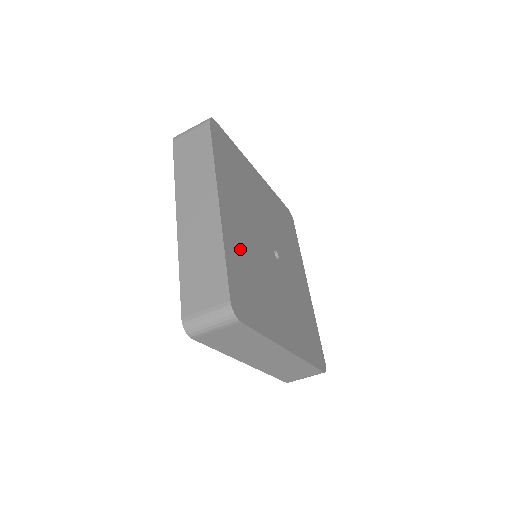
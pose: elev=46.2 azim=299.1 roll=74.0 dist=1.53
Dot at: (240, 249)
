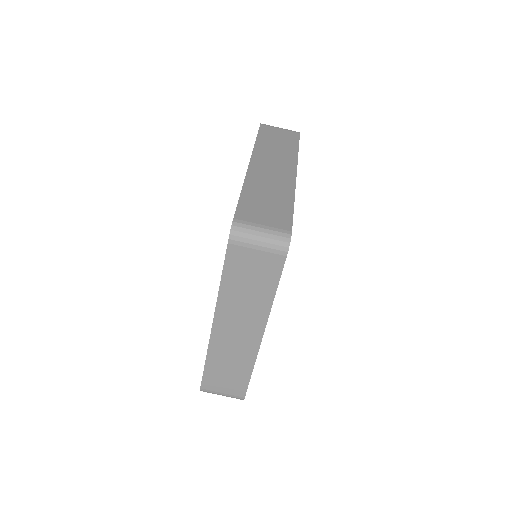
Dot at: occluded
